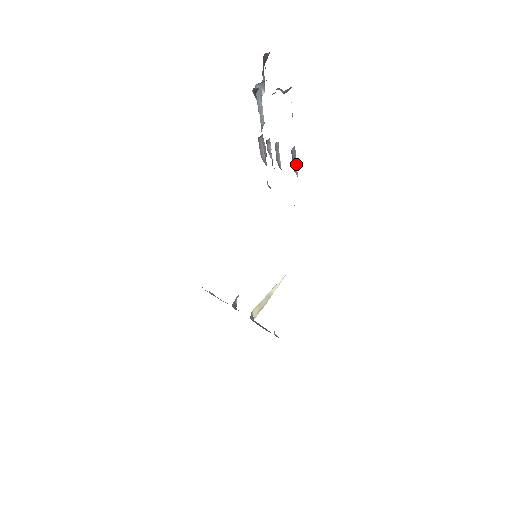
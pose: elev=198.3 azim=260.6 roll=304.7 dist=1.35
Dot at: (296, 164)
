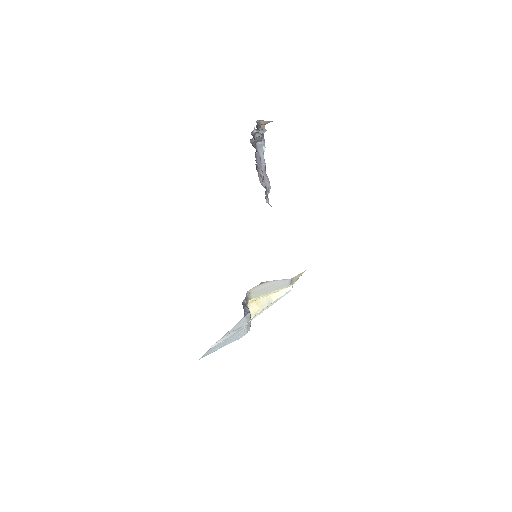
Dot at: occluded
